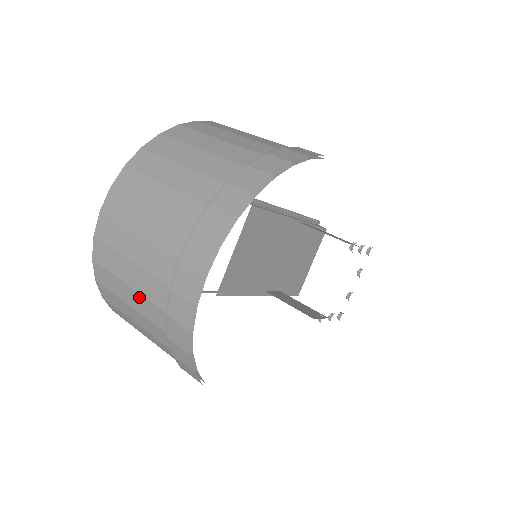
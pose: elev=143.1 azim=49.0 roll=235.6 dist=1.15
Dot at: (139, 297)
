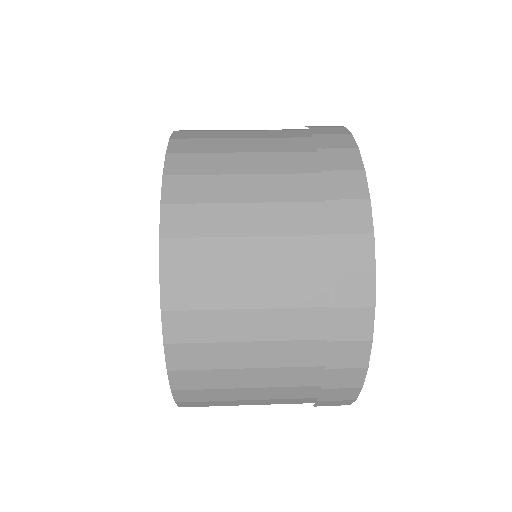
Dot at: (270, 372)
